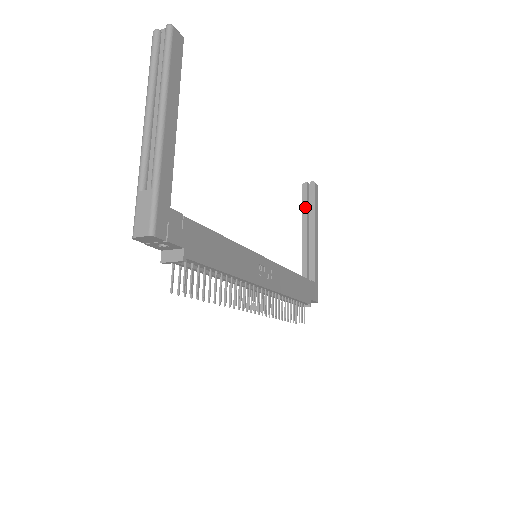
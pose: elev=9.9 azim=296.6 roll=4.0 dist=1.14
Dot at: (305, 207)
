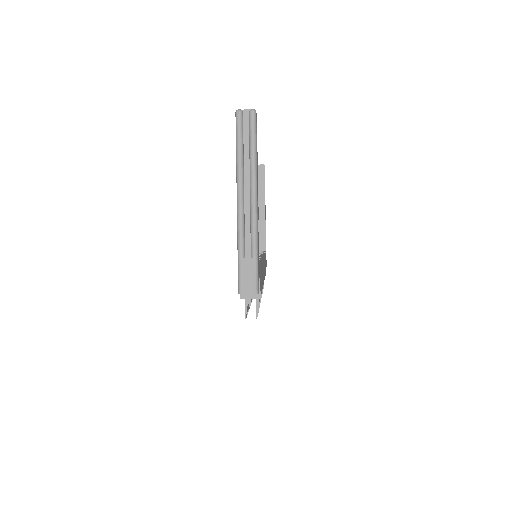
Dot at: occluded
